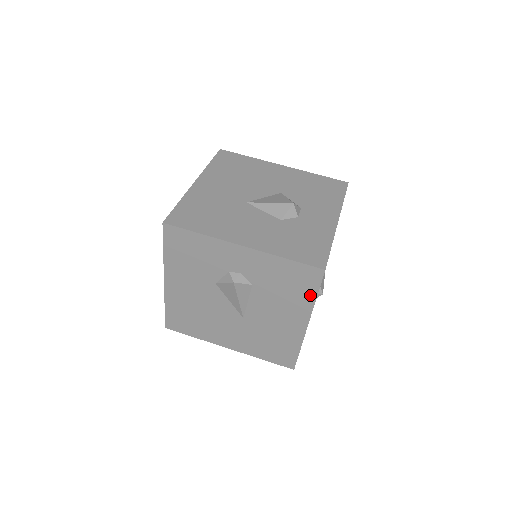
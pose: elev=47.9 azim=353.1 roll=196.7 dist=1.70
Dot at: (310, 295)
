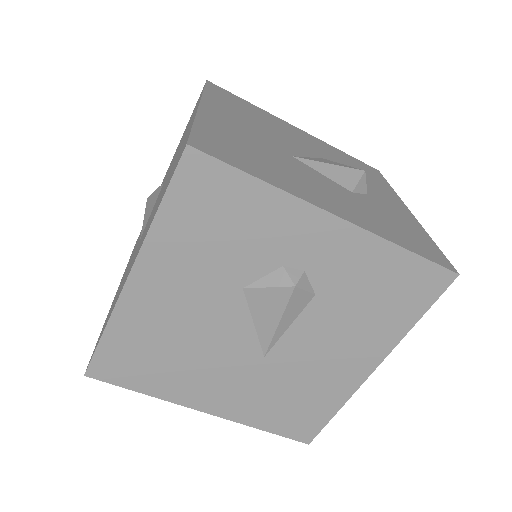
Dot at: (408, 318)
